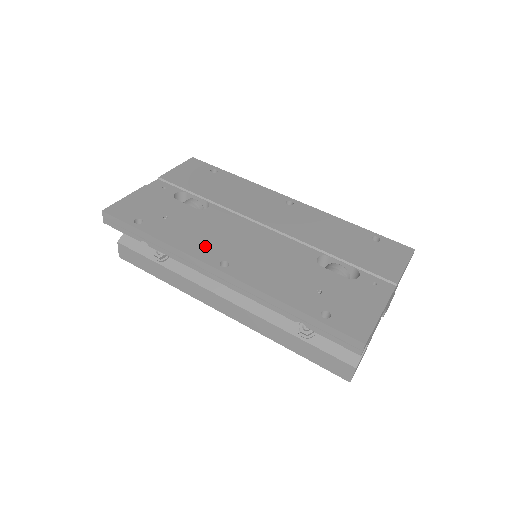
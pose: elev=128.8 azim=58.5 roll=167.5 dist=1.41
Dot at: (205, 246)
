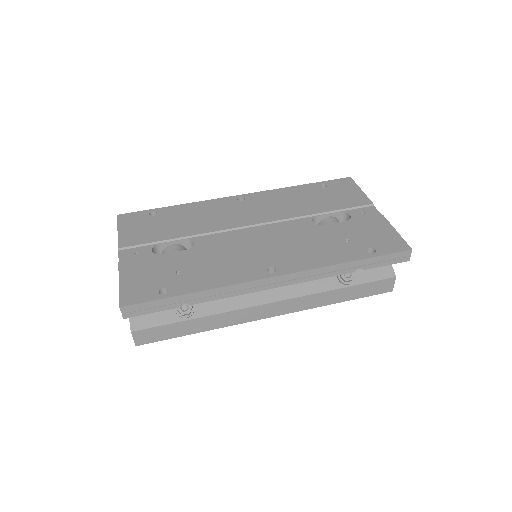
Dot at: (240, 269)
